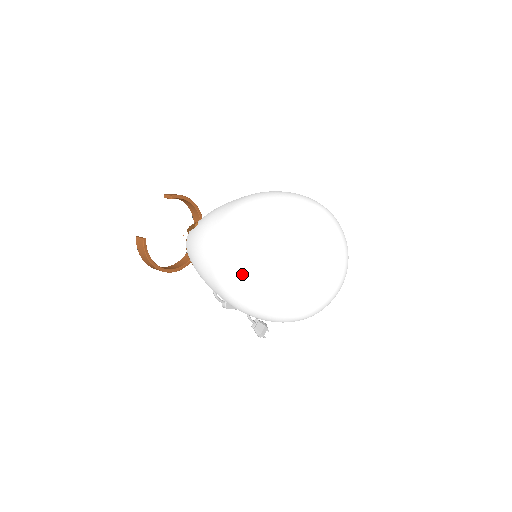
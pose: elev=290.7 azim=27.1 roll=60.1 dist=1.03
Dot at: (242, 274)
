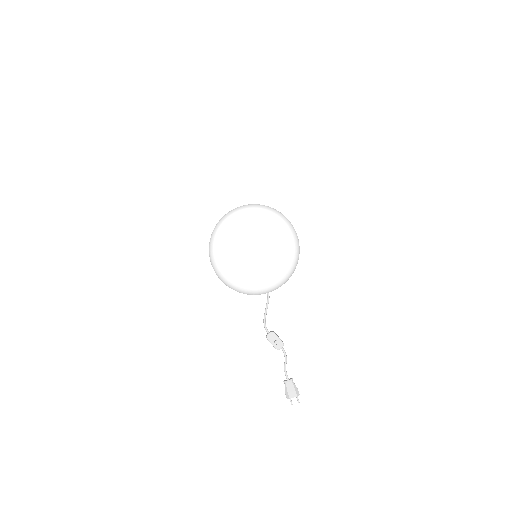
Dot at: occluded
